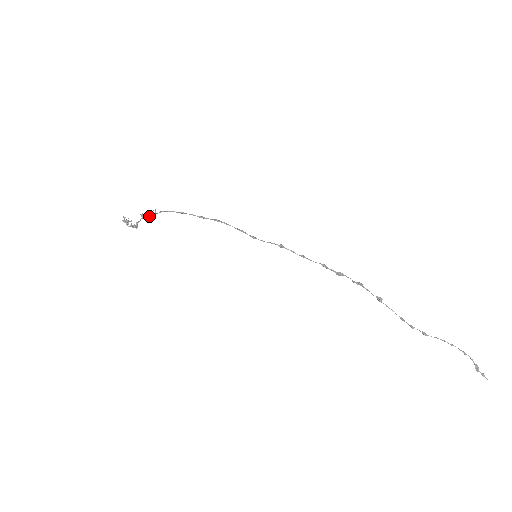
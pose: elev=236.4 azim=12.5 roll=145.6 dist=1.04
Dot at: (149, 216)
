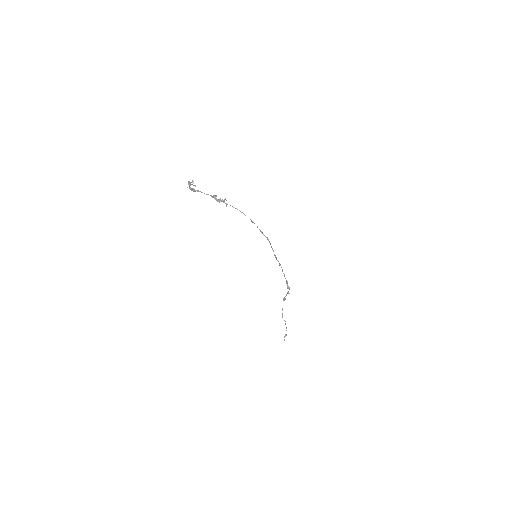
Dot at: (221, 201)
